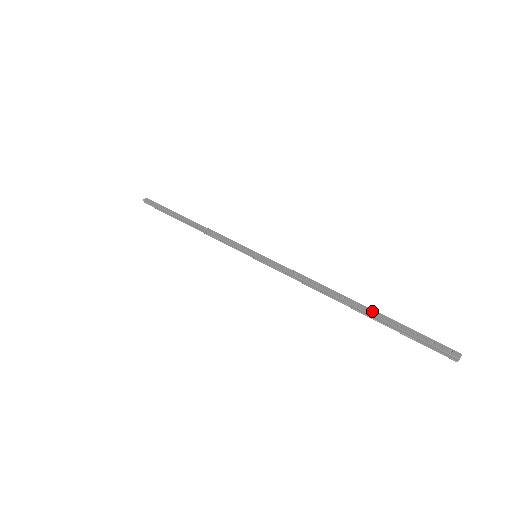
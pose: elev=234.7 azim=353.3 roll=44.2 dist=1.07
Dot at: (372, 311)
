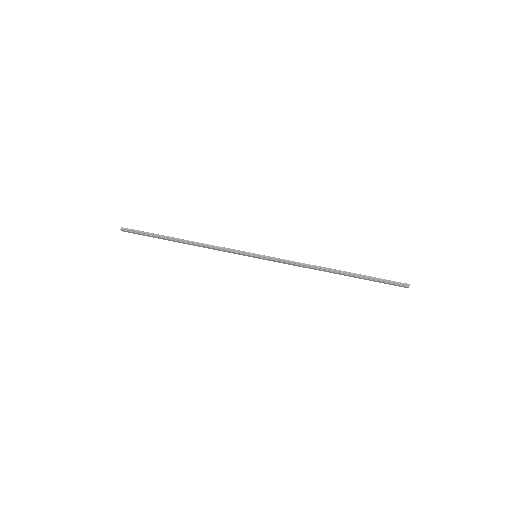
Dot at: (353, 274)
